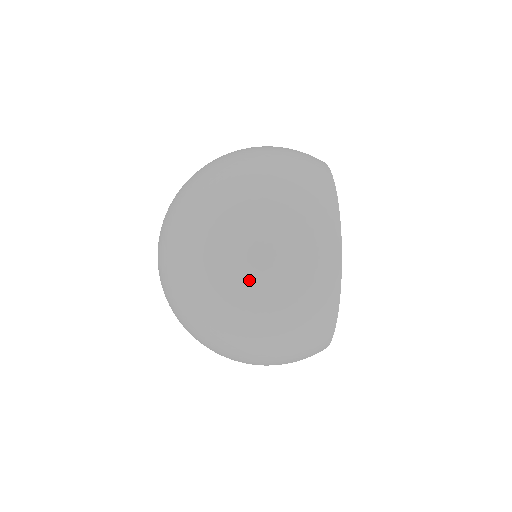
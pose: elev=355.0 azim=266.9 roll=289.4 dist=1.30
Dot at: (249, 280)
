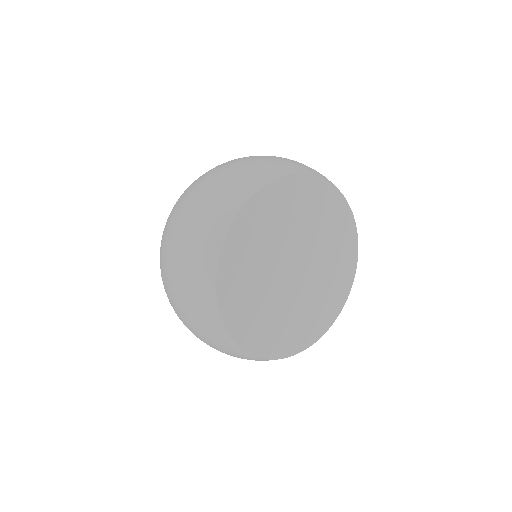
Dot at: (171, 224)
